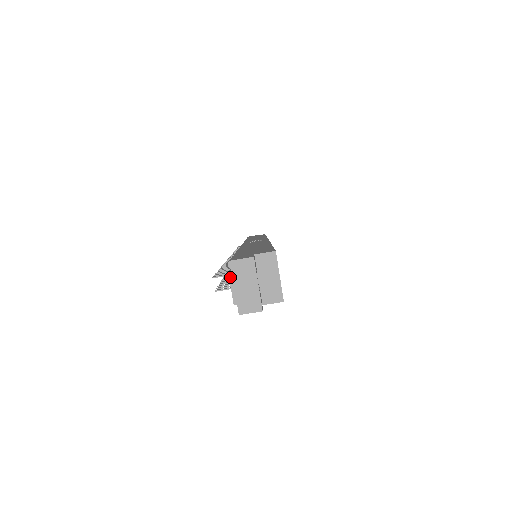
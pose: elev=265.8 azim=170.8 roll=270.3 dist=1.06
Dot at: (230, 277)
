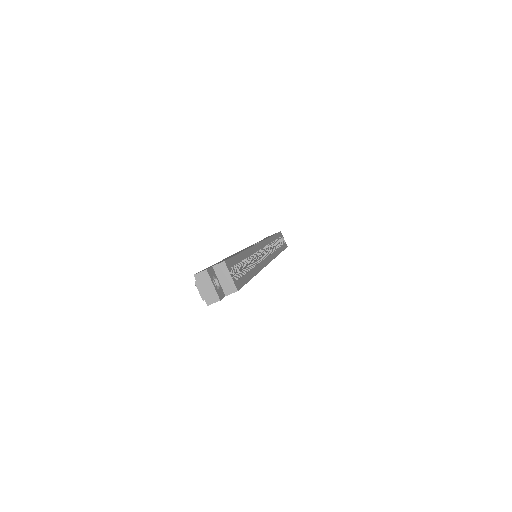
Dot at: (196, 285)
